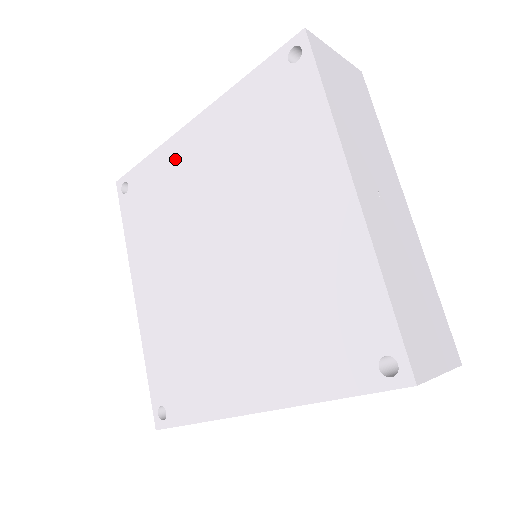
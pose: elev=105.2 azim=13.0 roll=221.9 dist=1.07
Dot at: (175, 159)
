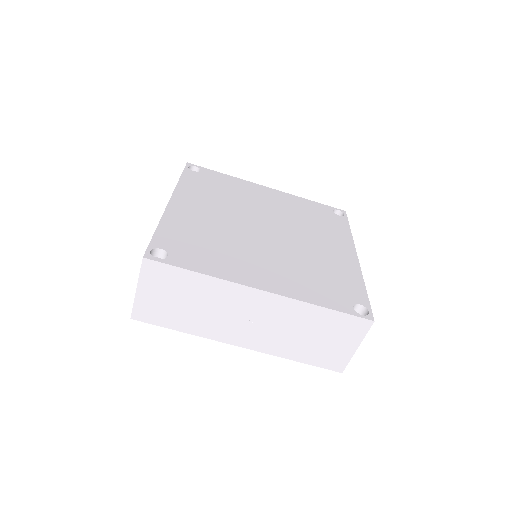
Dot at: occluded
